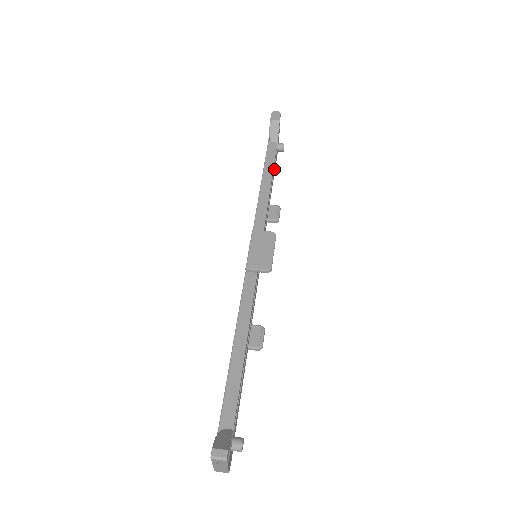
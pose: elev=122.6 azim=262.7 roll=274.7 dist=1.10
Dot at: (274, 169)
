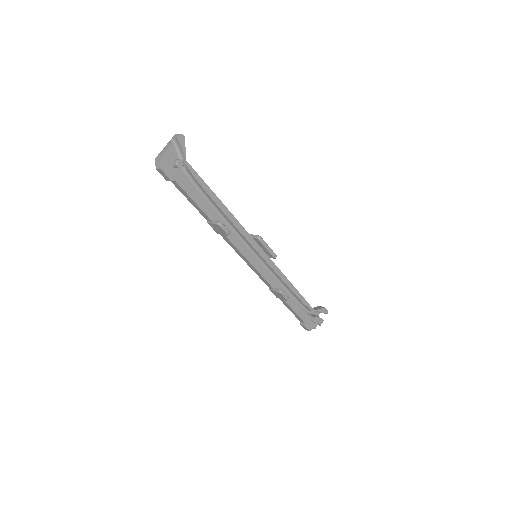
Dot at: (301, 312)
